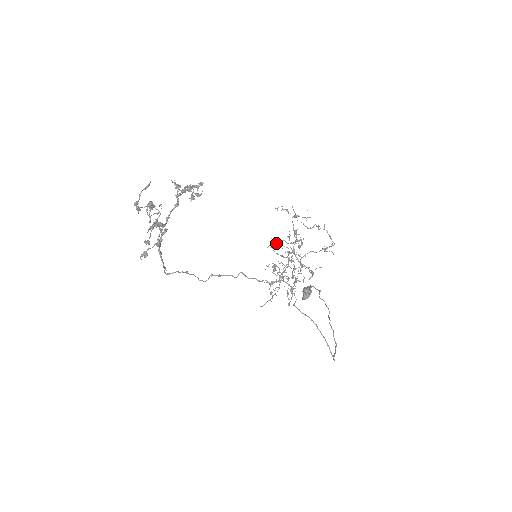
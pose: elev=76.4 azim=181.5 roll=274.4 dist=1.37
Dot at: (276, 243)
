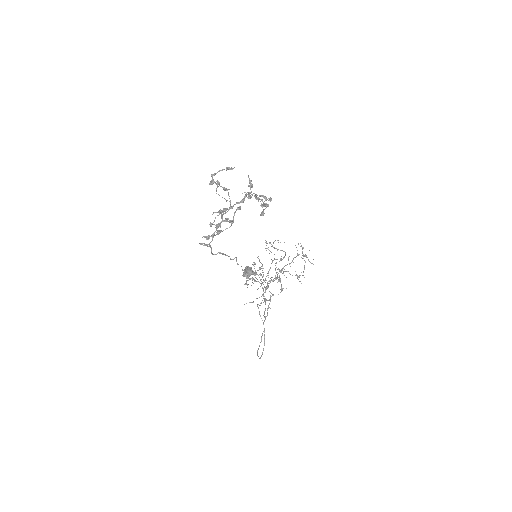
Dot at: occluded
